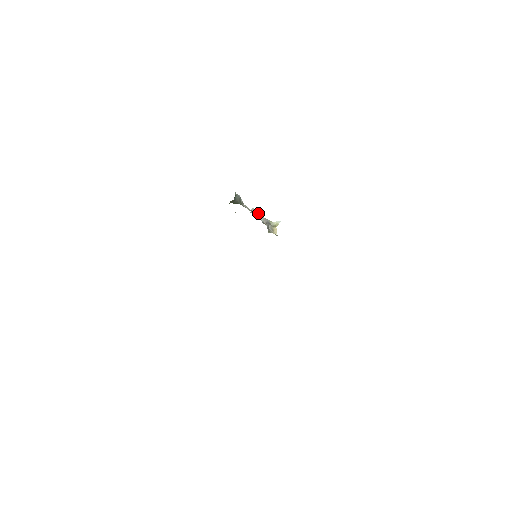
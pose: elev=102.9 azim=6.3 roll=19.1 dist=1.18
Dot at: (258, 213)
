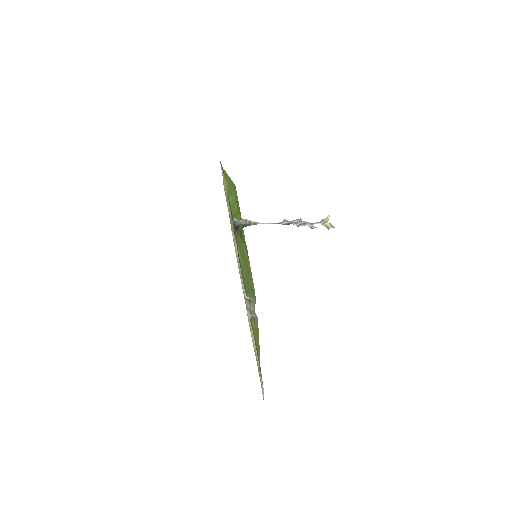
Dot at: (287, 221)
